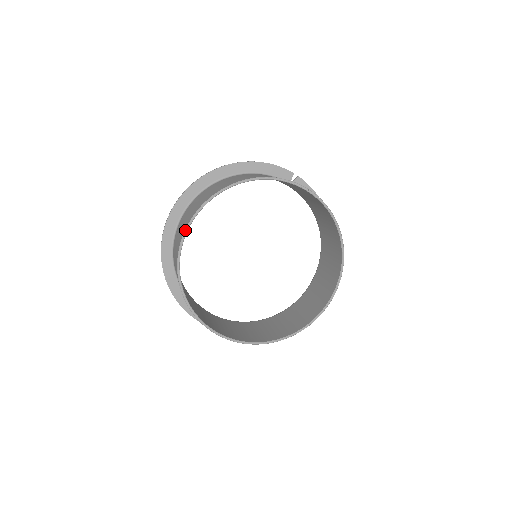
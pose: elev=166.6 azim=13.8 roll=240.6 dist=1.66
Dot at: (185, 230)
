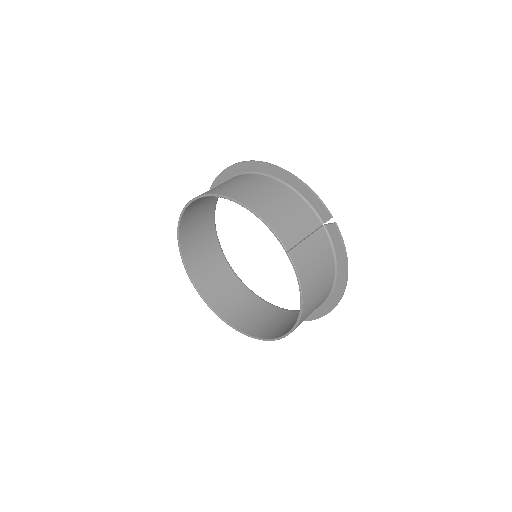
Dot at: (188, 202)
